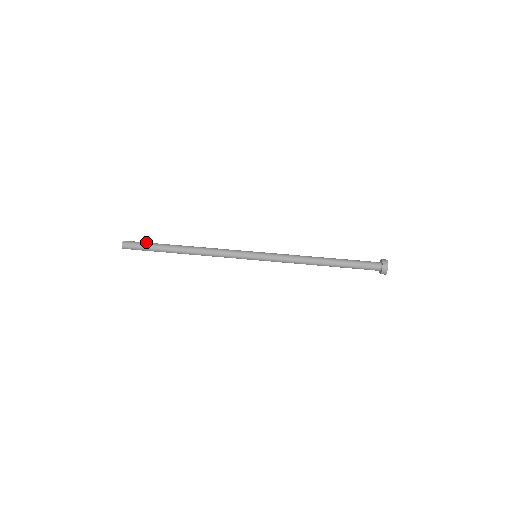
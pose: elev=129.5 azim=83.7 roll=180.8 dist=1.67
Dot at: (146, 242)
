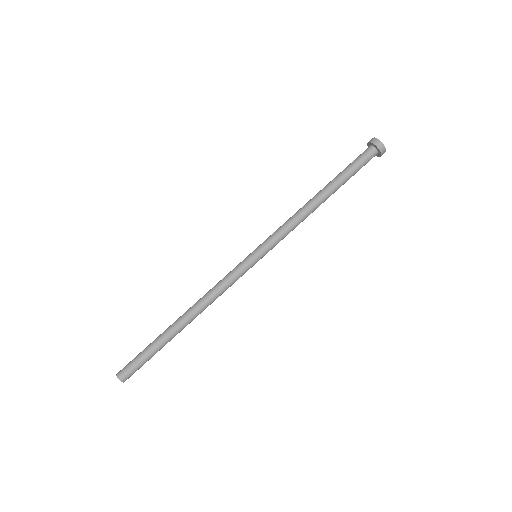
Dot at: (140, 353)
